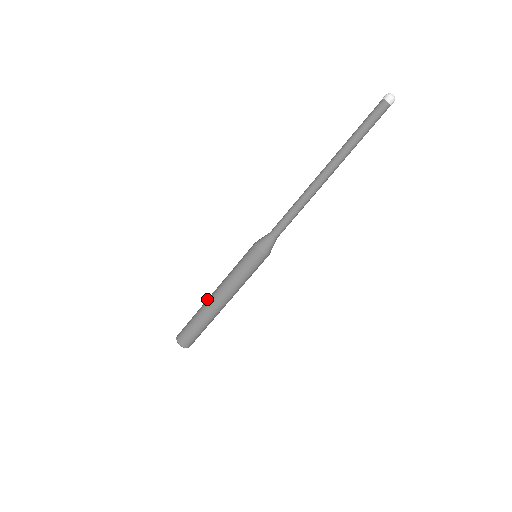
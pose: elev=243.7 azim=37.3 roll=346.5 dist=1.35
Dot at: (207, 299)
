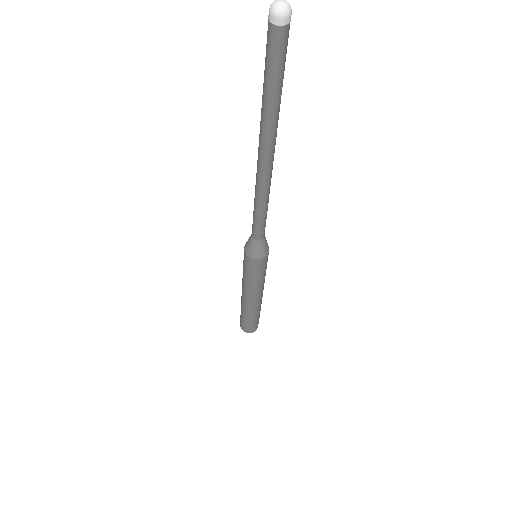
Dot at: (242, 303)
